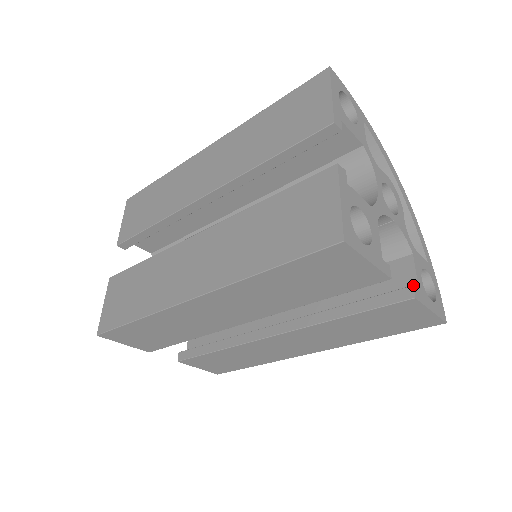
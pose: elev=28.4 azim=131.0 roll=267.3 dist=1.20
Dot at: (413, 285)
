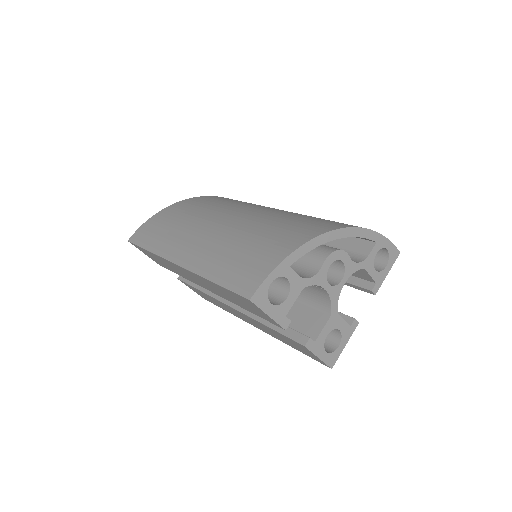
Dot at: (371, 291)
